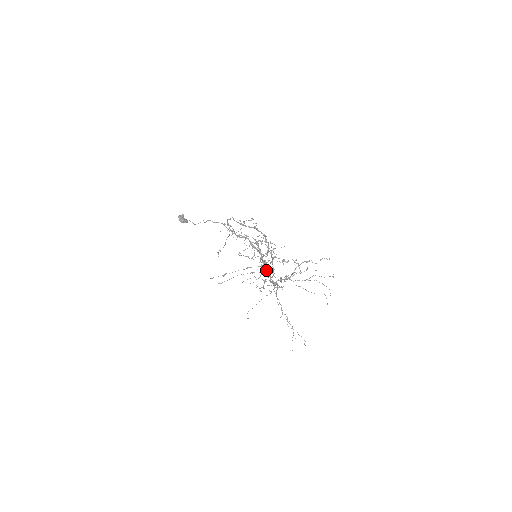
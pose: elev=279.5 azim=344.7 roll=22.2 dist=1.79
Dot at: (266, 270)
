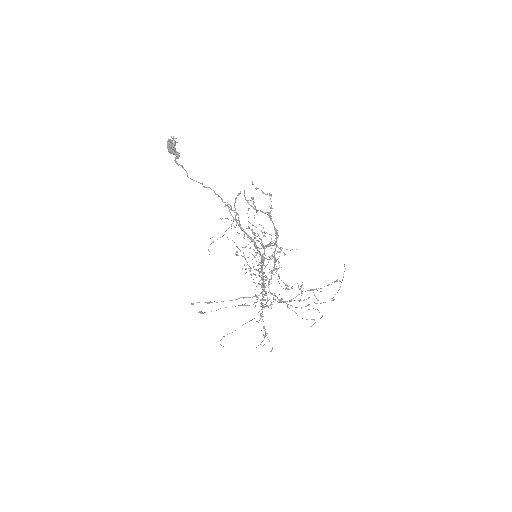
Dot at: occluded
